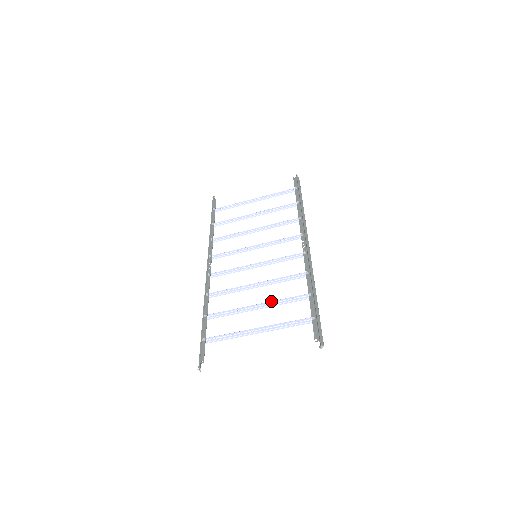
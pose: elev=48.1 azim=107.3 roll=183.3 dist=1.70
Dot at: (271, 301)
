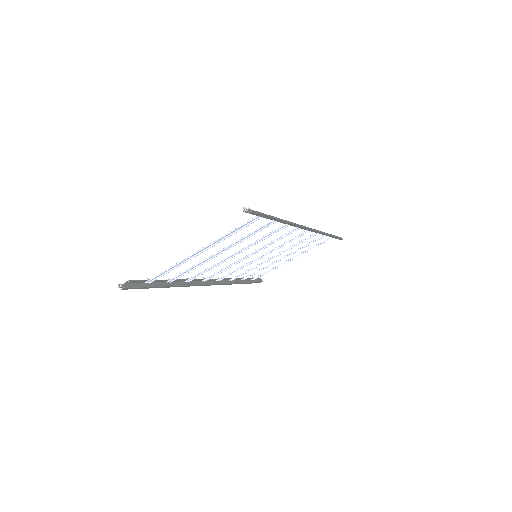
Dot at: (235, 243)
